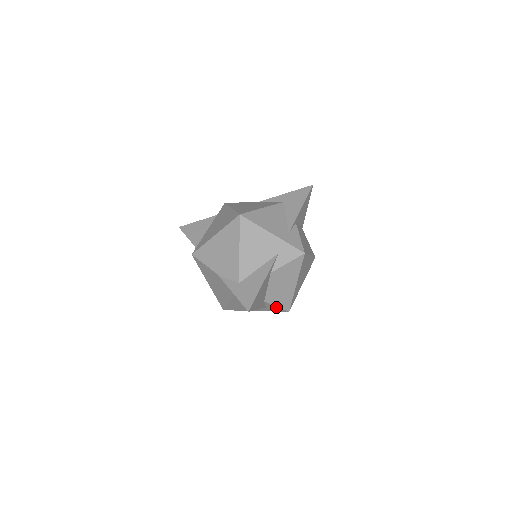
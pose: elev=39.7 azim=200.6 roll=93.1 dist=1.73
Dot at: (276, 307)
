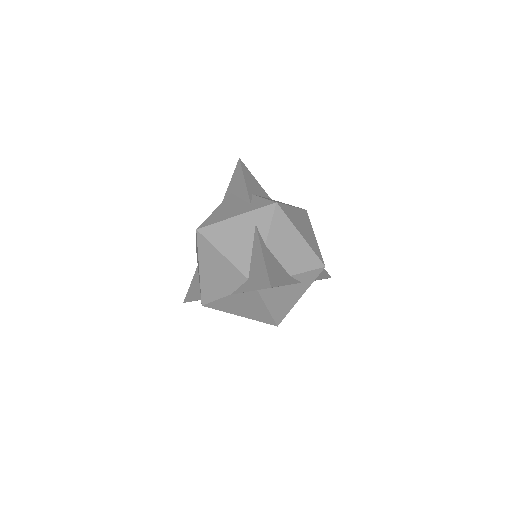
Dot at: (308, 273)
